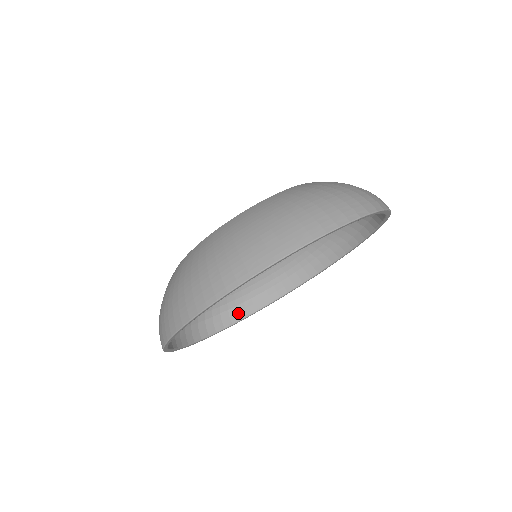
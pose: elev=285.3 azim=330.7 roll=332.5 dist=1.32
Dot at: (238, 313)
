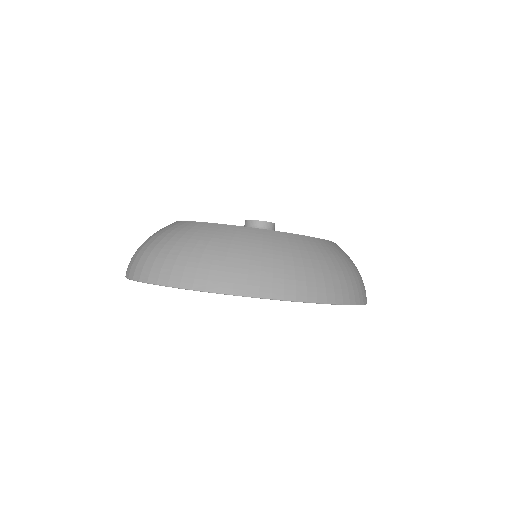
Dot at: occluded
